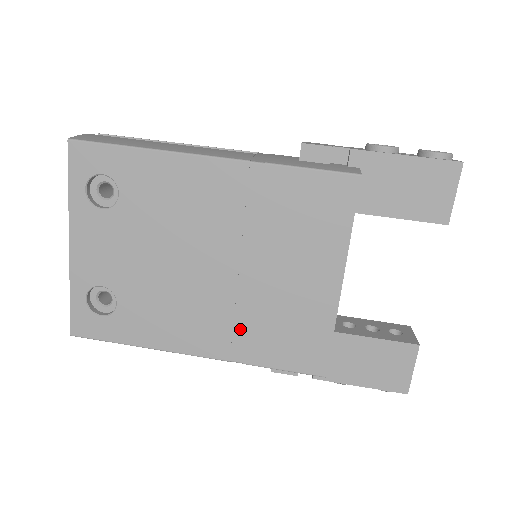
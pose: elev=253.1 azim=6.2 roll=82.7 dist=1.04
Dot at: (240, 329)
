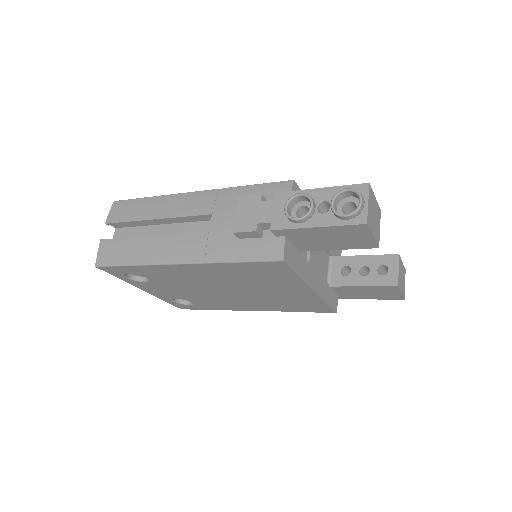
Dot at: (268, 304)
